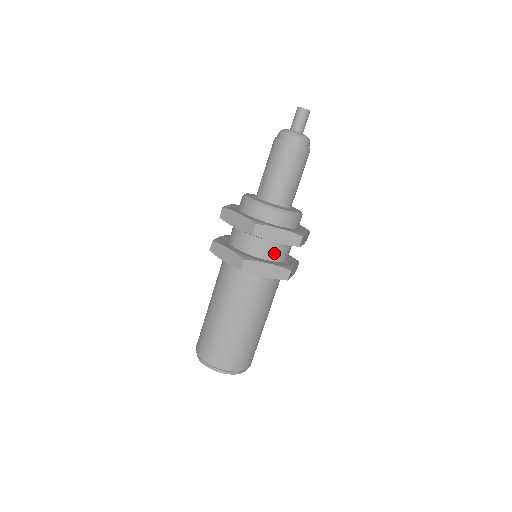
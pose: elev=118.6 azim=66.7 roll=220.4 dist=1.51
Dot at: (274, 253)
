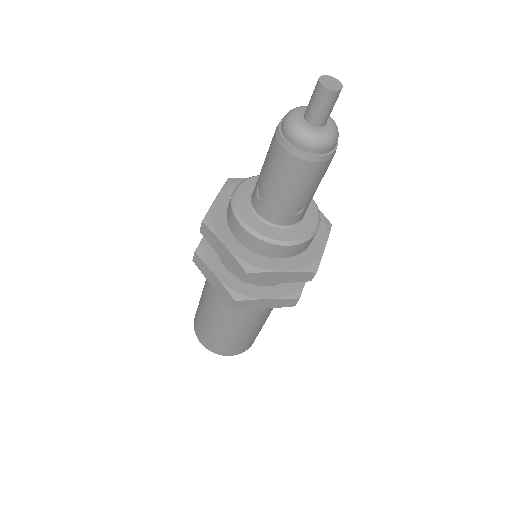
Dot at: occluded
